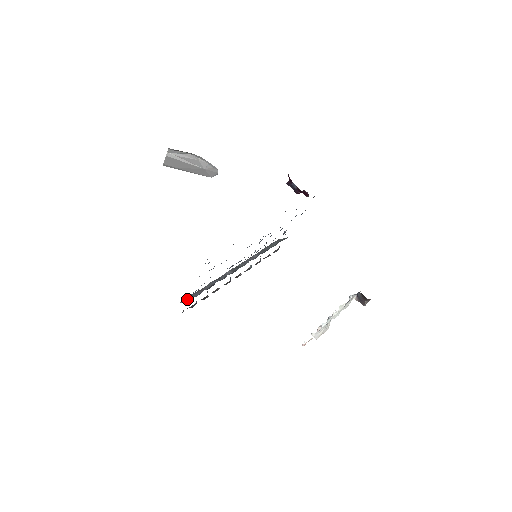
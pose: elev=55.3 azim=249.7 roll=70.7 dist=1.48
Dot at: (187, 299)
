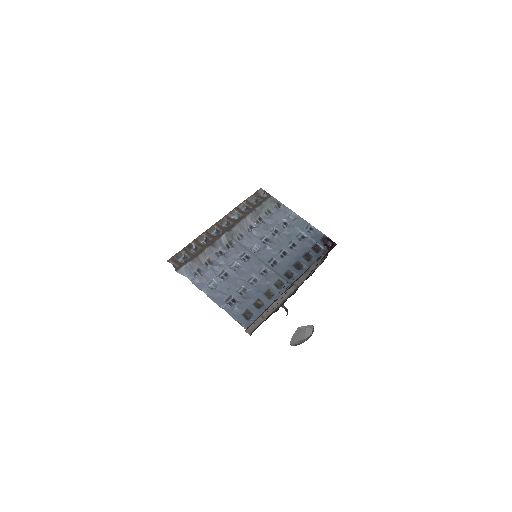
Dot at: (186, 272)
